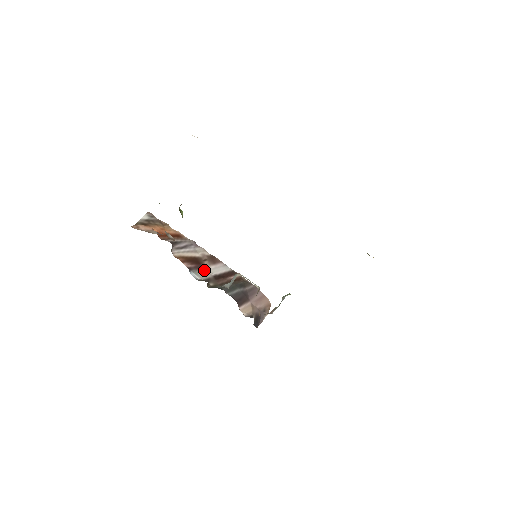
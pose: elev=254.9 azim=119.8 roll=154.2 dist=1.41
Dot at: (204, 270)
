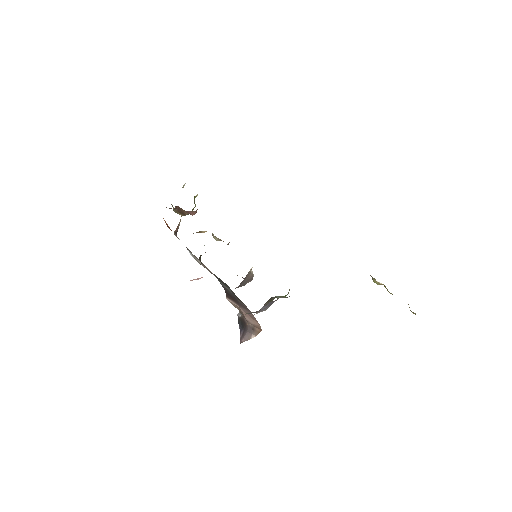
Dot at: (200, 262)
